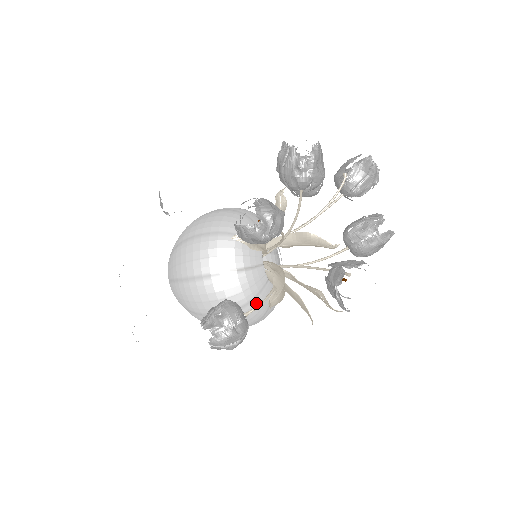
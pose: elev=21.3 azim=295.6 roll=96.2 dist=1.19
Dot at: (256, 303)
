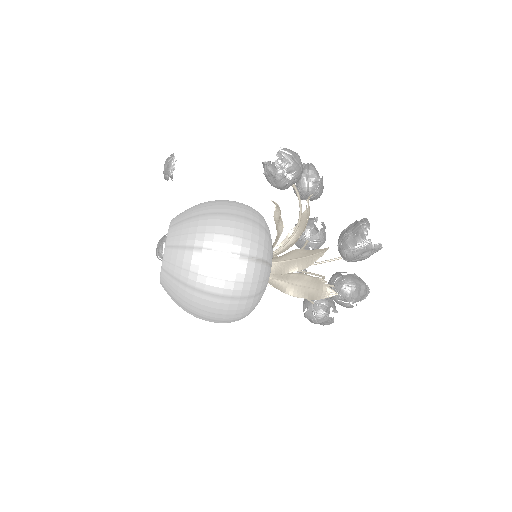
Dot at: (267, 239)
